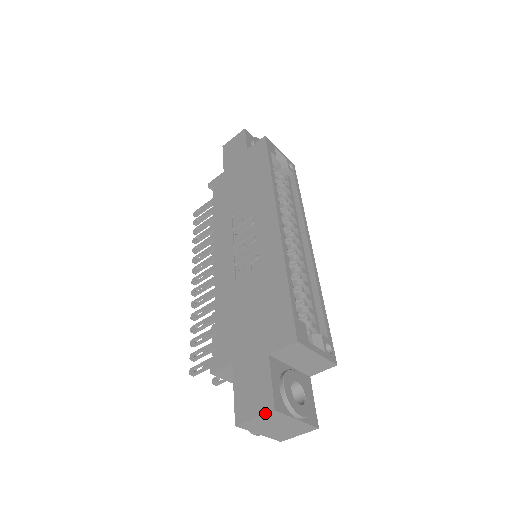
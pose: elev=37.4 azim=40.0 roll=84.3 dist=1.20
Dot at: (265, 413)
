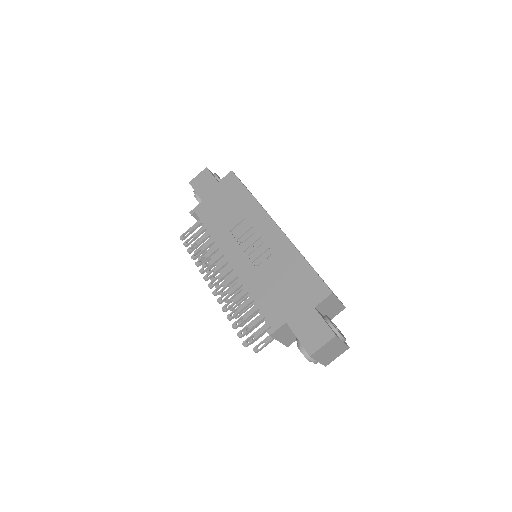
Dot at: (330, 340)
